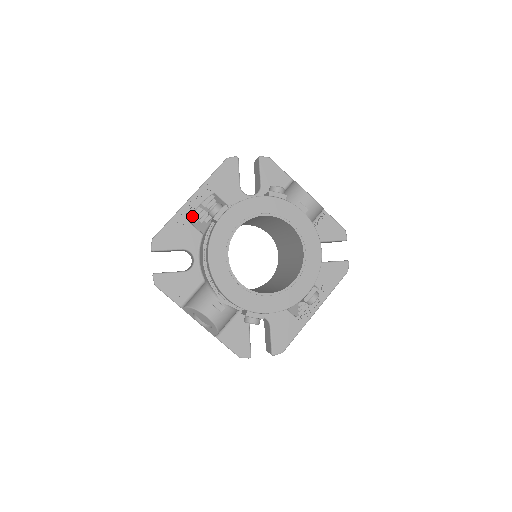
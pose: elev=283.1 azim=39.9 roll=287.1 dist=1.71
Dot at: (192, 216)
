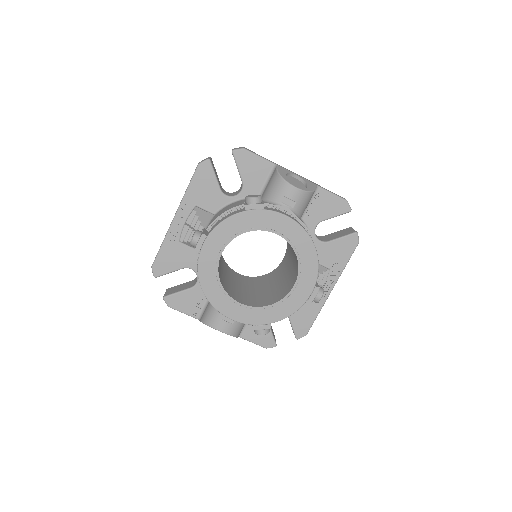
Dot at: (181, 236)
